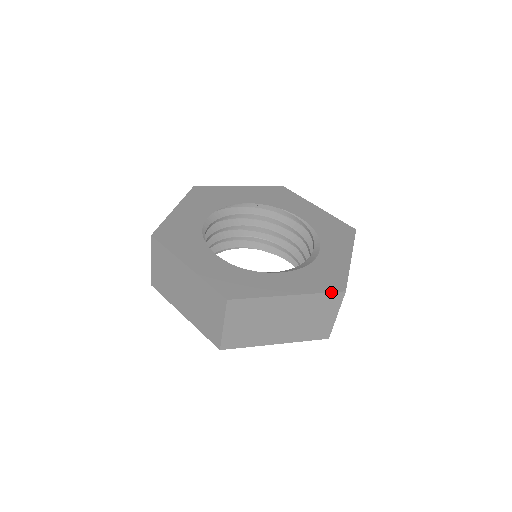
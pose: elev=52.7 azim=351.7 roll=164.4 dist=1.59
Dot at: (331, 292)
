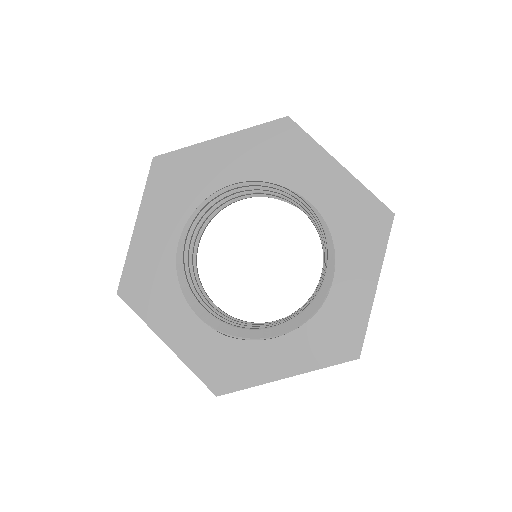
Dot at: (340, 363)
